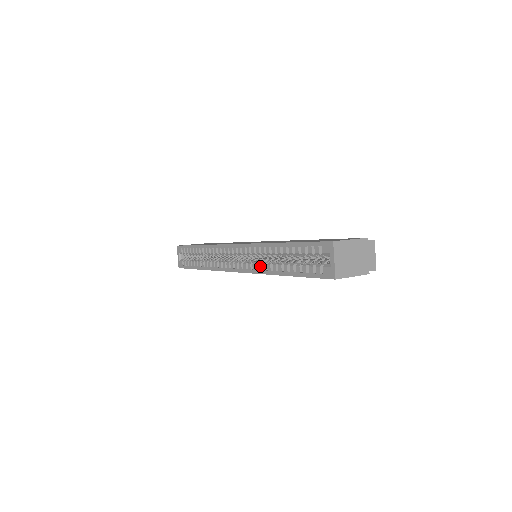
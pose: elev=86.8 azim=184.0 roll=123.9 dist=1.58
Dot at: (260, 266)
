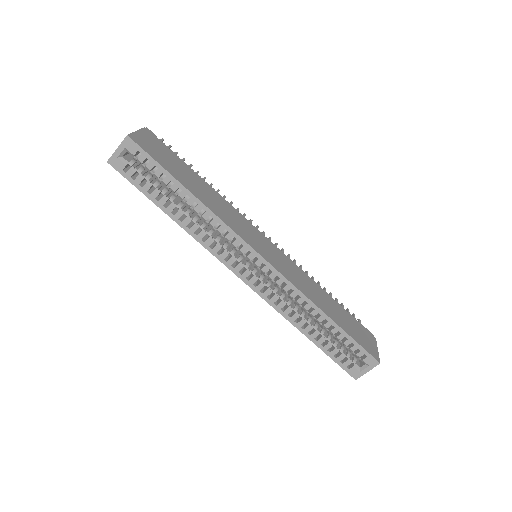
Dot at: (283, 306)
